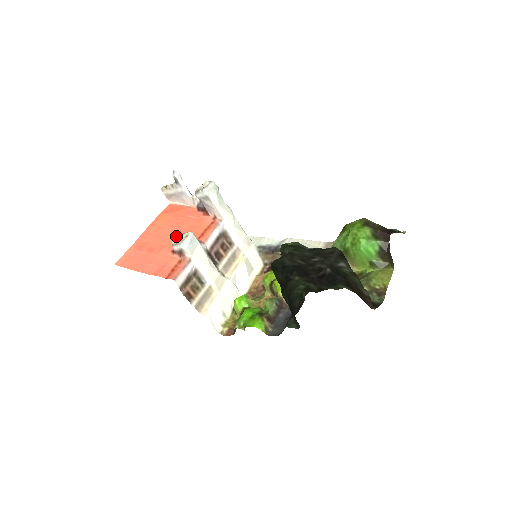
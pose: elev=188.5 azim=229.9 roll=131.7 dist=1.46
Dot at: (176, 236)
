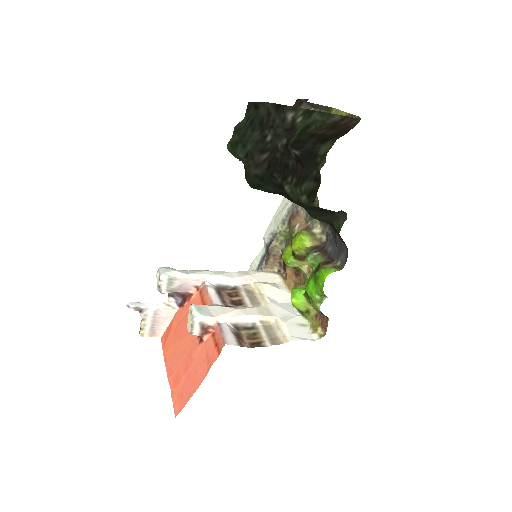
Dot at: (190, 335)
